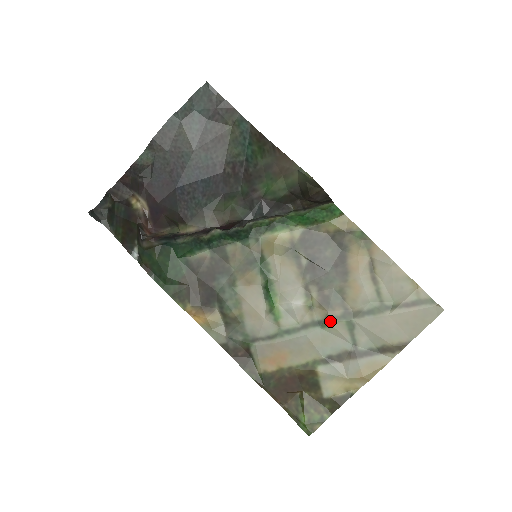
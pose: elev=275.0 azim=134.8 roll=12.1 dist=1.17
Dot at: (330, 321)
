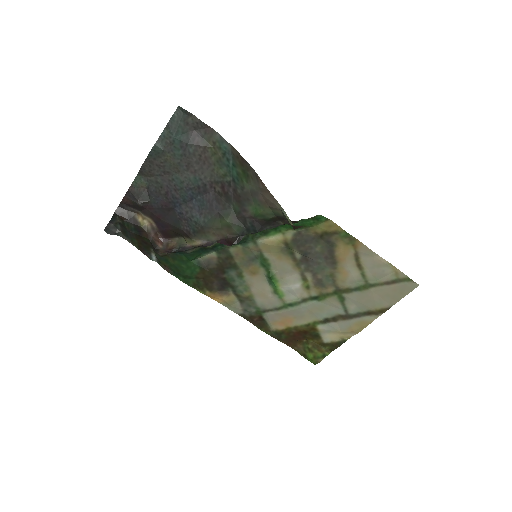
Dot at: (324, 297)
